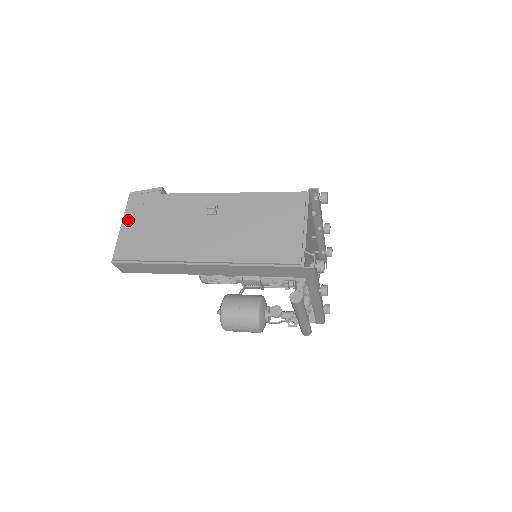
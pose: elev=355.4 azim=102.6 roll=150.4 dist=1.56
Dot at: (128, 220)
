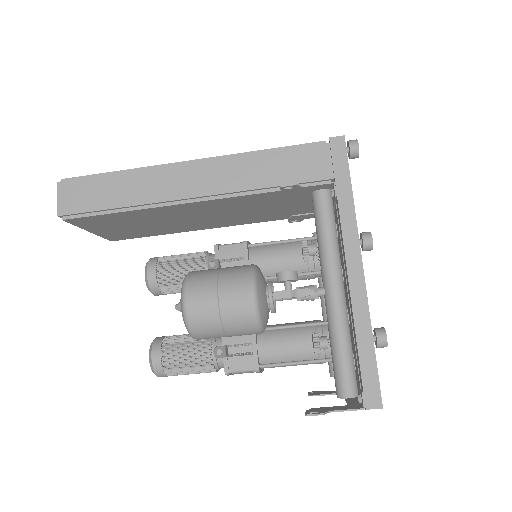
Dot at: occluded
